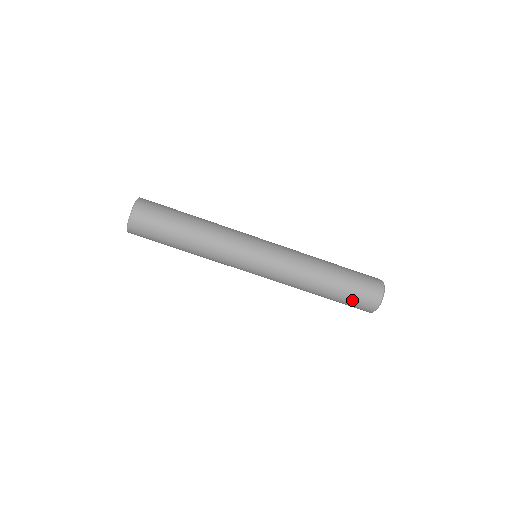
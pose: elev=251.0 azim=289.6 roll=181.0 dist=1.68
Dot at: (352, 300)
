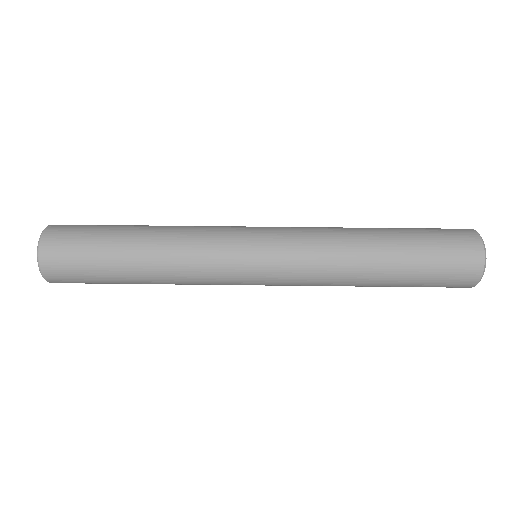
Dot at: (436, 269)
